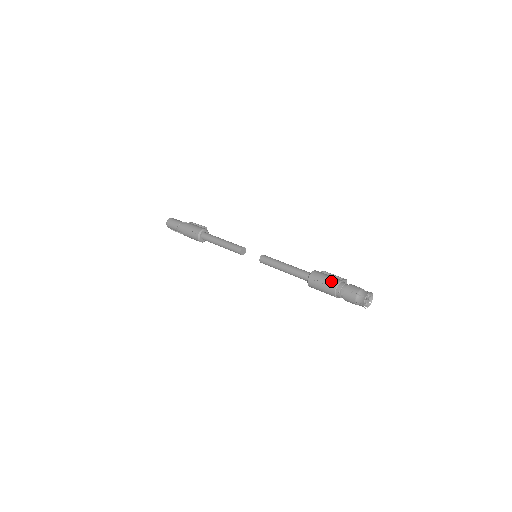
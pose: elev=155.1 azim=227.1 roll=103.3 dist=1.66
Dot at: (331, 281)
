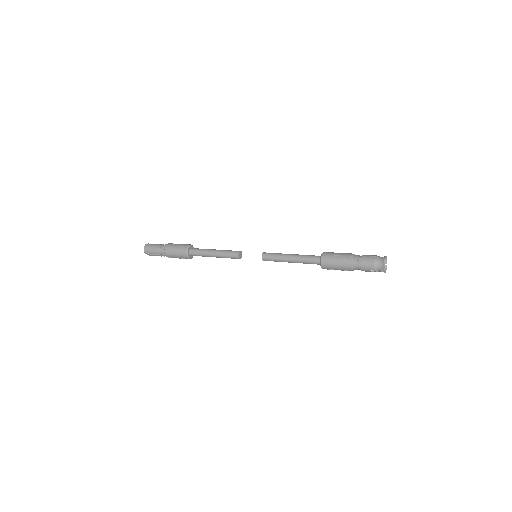
Dot at: (346, 253)
